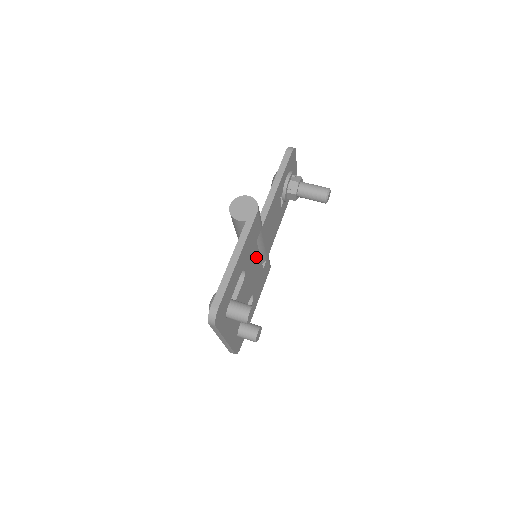
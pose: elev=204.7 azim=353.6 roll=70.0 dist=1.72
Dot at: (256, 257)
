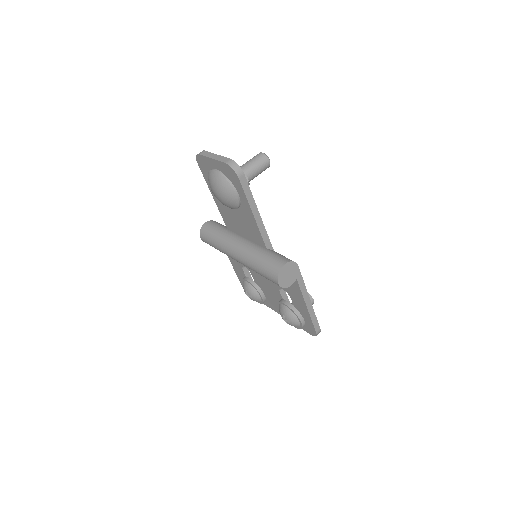
Dot at: occluded
